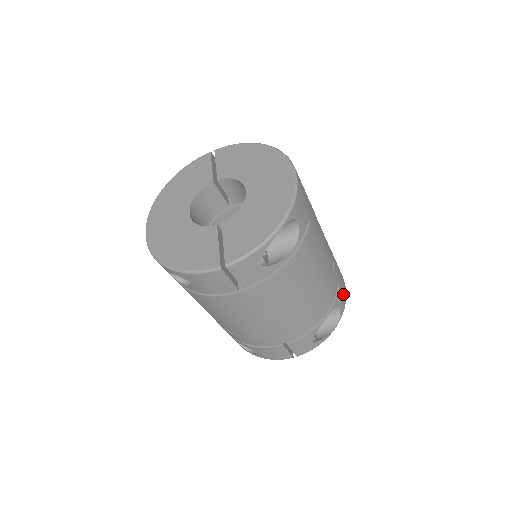
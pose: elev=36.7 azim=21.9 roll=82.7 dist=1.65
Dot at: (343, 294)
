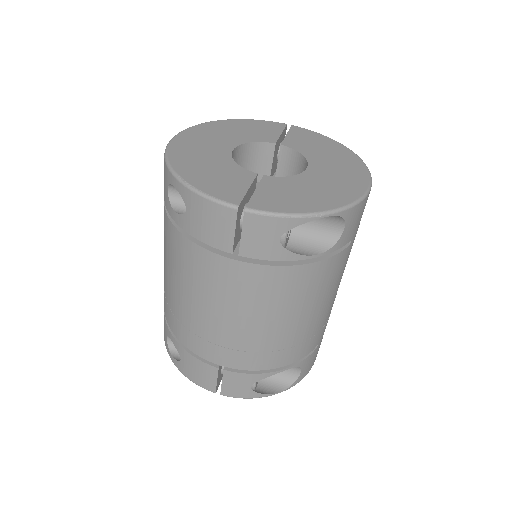
Dot at: (312, 362)
